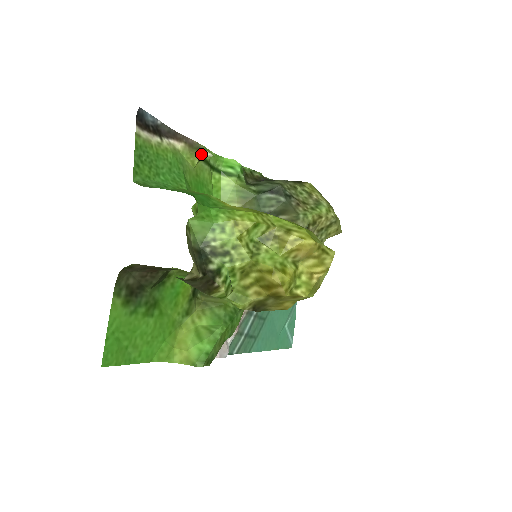
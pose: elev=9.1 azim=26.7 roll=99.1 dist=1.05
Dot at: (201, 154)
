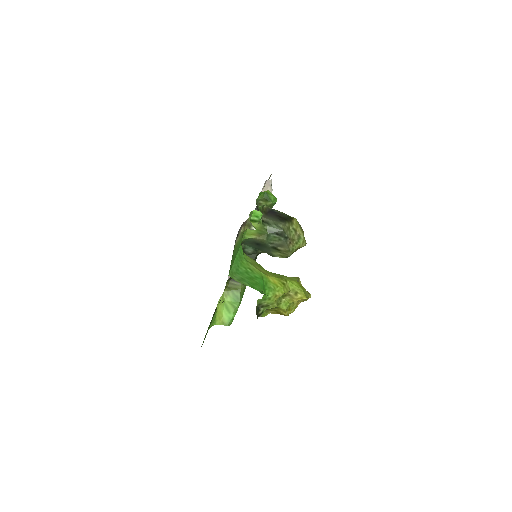
Dot at: (250, 229)
